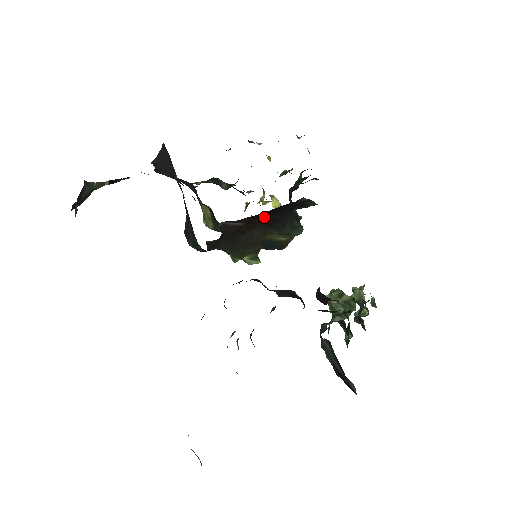
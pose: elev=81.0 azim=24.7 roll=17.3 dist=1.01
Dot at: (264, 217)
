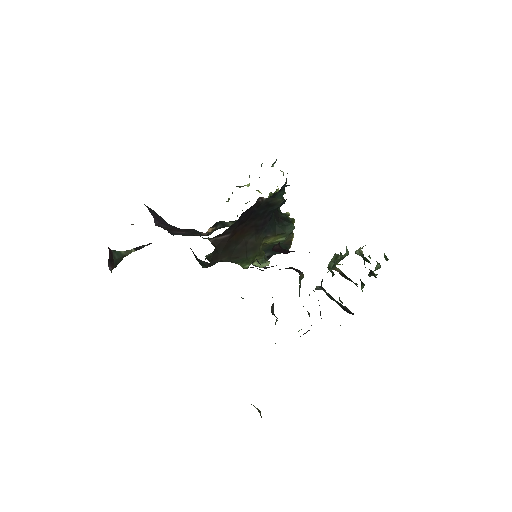
Dot at: (246, 225)
